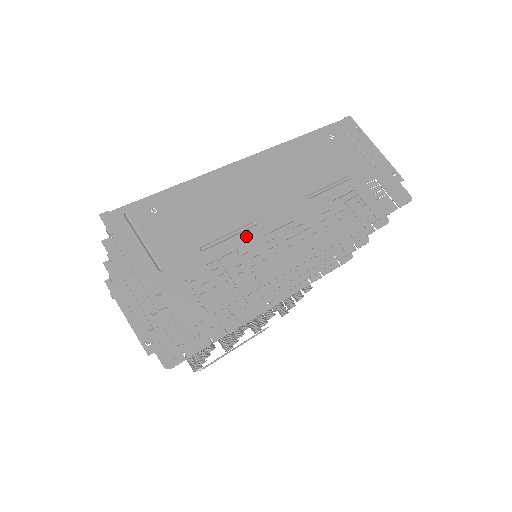
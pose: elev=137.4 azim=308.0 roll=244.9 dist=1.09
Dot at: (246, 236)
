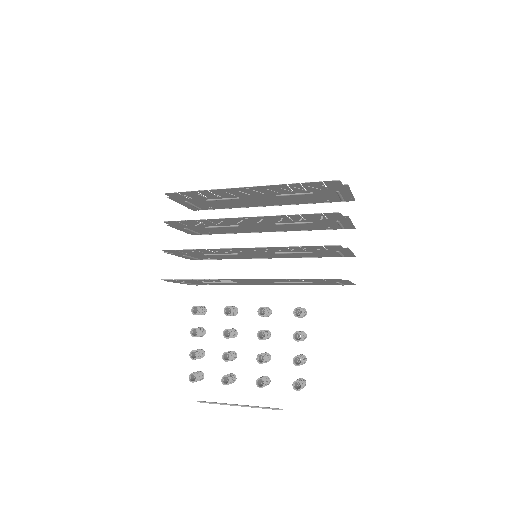
Dot at: (228, 197)
